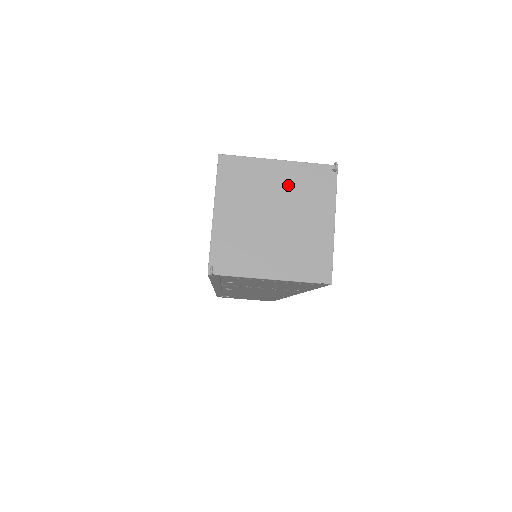
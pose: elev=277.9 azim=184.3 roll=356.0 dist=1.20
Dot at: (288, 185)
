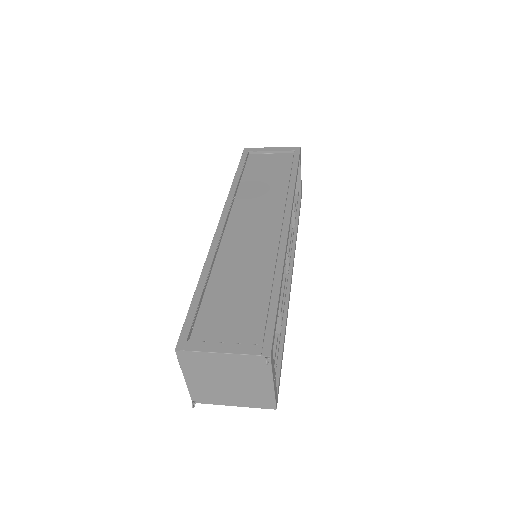
Dot at: (233, 366)
